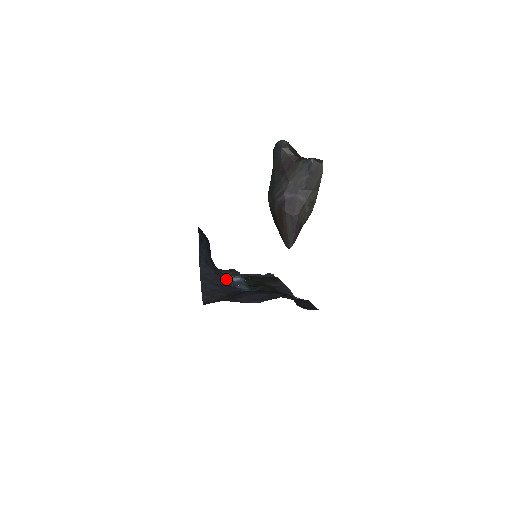
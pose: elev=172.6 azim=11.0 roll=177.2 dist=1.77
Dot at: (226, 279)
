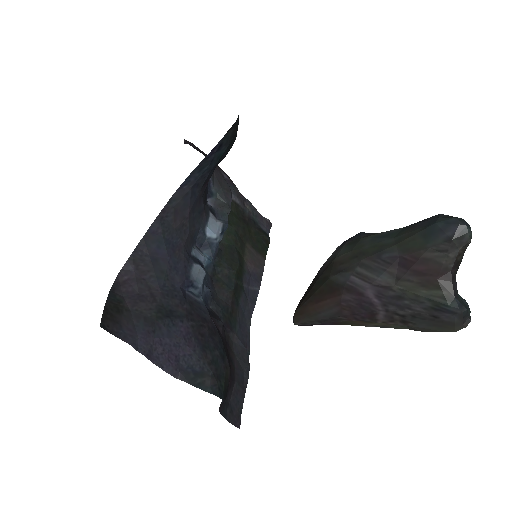
Dot at: (197, 229)
